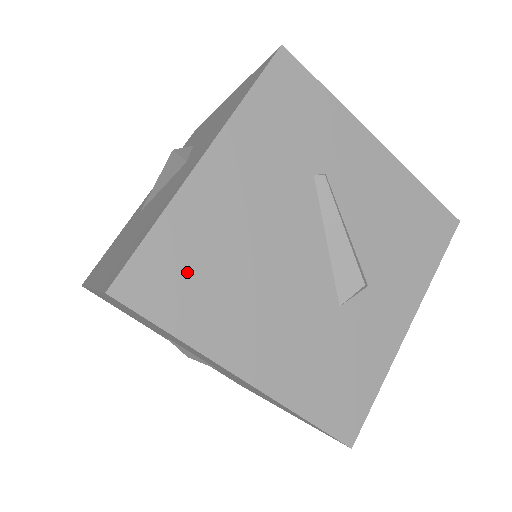
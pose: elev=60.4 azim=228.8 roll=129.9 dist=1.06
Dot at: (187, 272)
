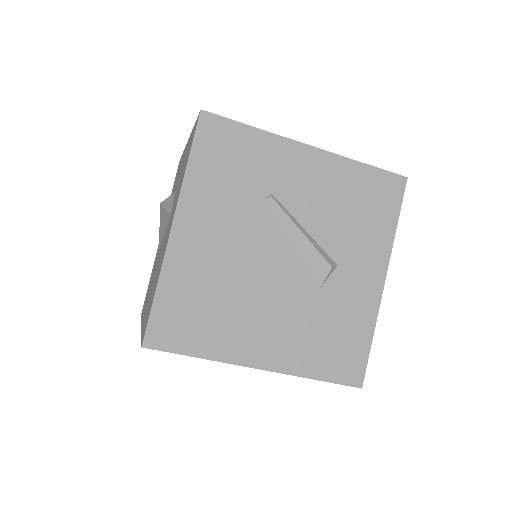
Dot at: (191, 312)
